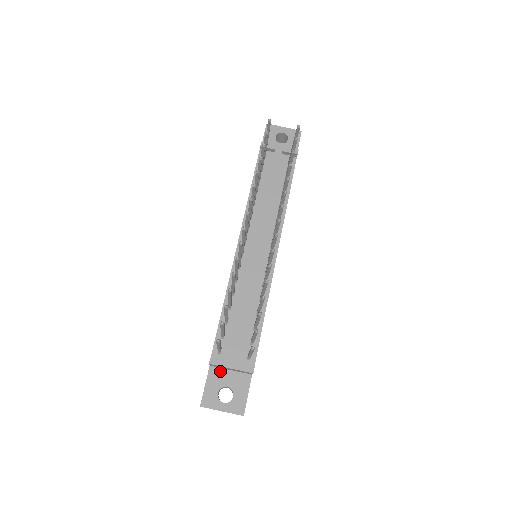
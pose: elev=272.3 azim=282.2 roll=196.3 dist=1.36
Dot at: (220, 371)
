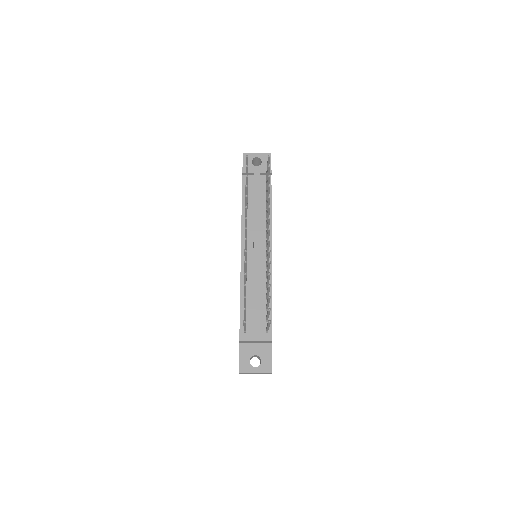
Dot at: (248, 345)
